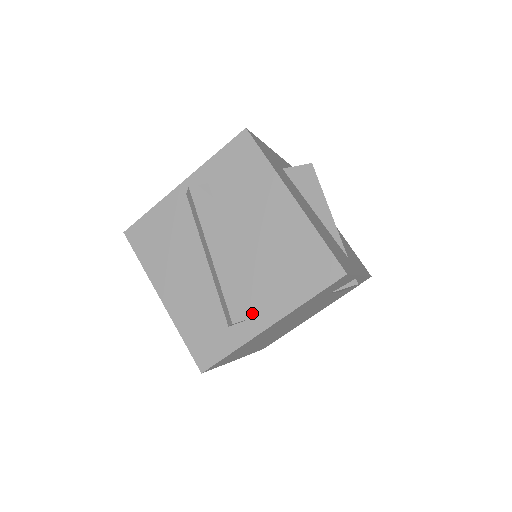
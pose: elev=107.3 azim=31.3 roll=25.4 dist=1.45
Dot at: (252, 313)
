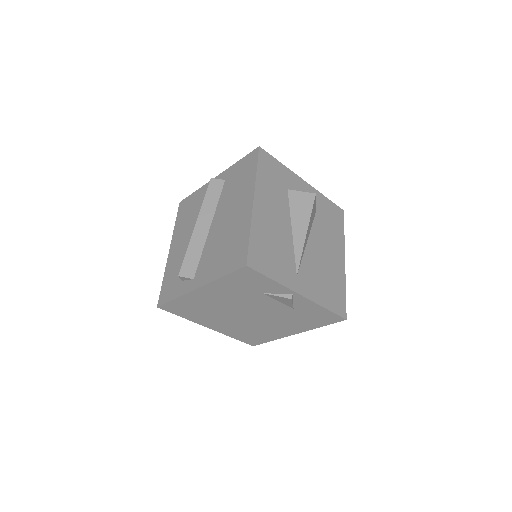
Dot at: (195, 276)
